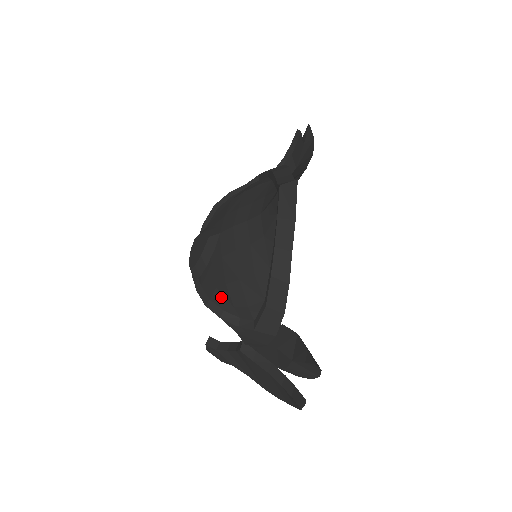
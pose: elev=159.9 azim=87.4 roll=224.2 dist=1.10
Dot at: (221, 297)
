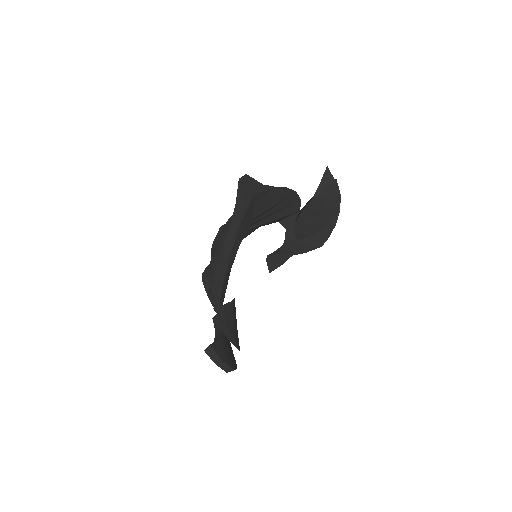
Dot at: (209, 269)
